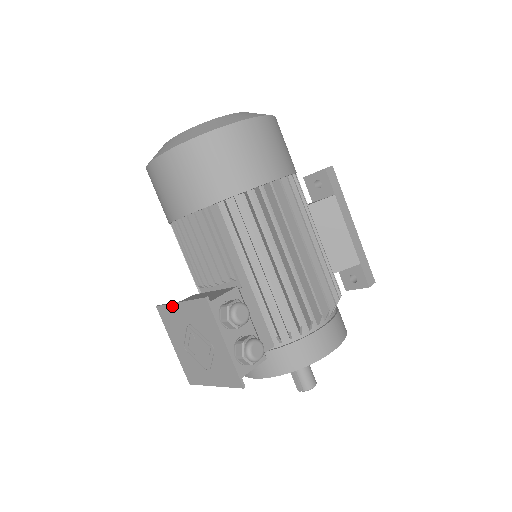
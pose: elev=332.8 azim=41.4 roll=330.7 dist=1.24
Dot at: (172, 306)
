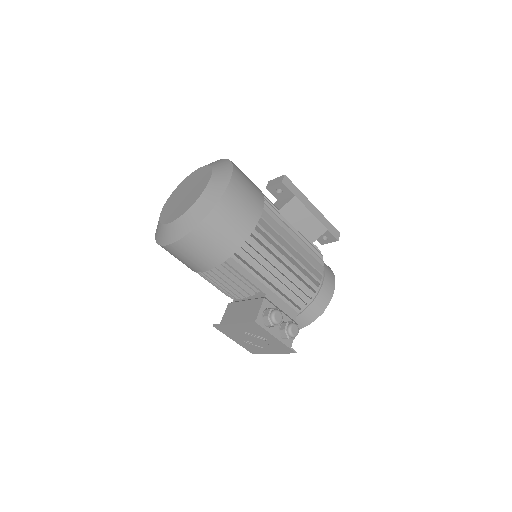
Dot at: (227, 326)
